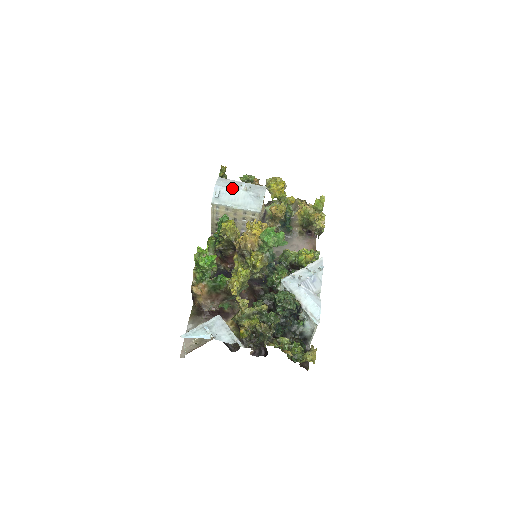
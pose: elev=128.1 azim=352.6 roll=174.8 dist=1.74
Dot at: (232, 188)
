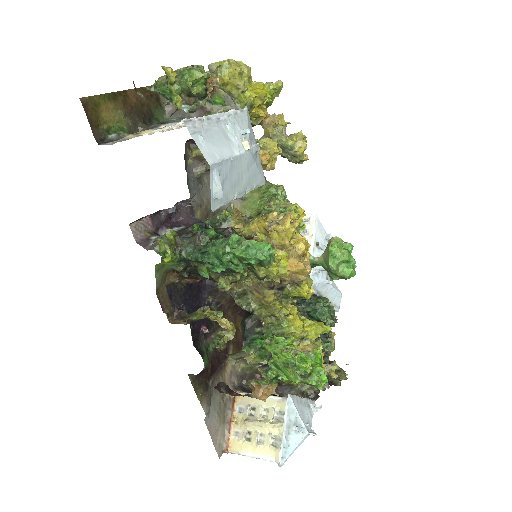
Dot at: (233, 156)
